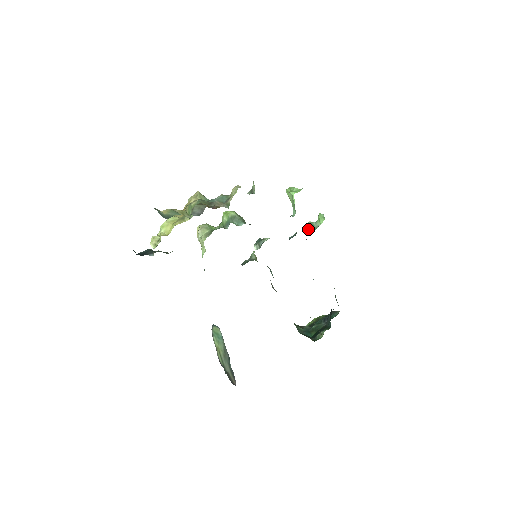
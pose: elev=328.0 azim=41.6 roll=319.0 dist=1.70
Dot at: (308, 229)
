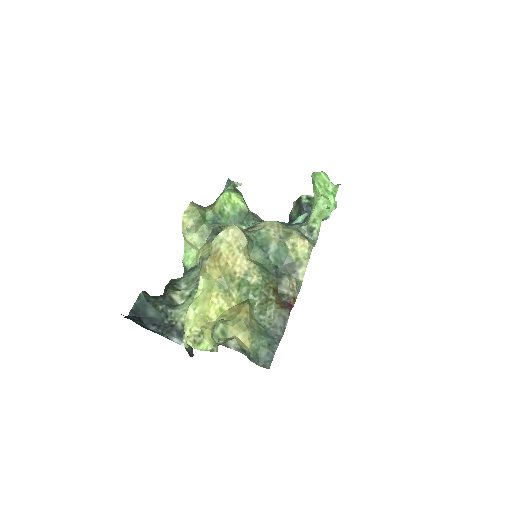
Dot at: (307, 204)
